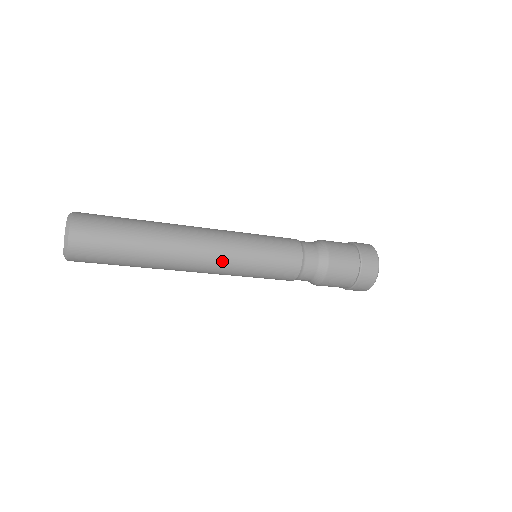
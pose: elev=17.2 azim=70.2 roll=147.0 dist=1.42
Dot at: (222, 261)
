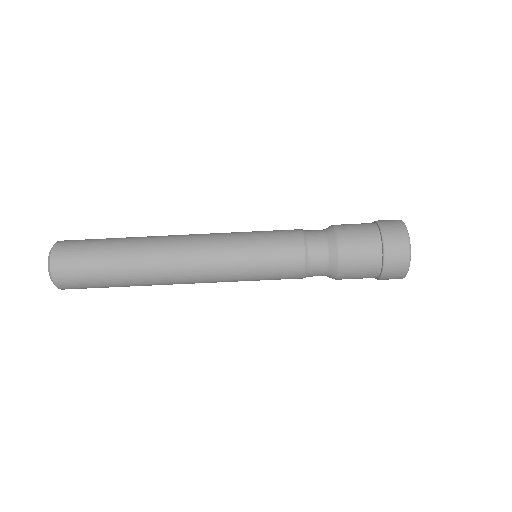
Dot at: (209, 236)
